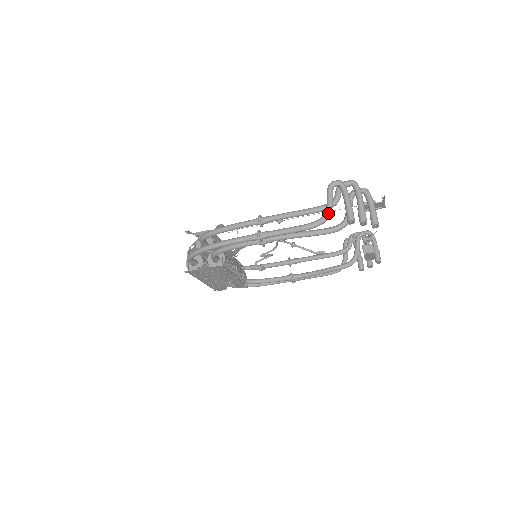
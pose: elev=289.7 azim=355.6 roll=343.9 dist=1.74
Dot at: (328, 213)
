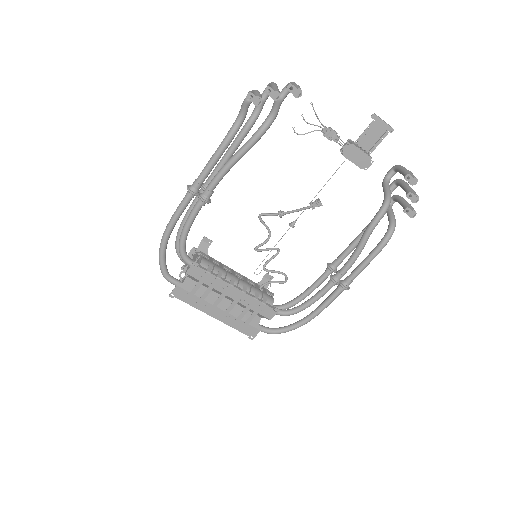
Dot at: (238, 116)
